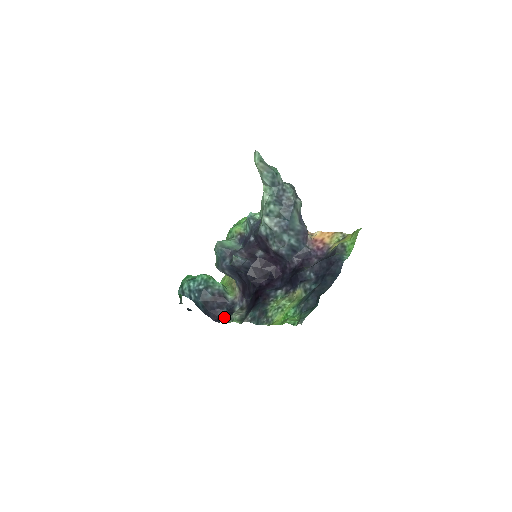
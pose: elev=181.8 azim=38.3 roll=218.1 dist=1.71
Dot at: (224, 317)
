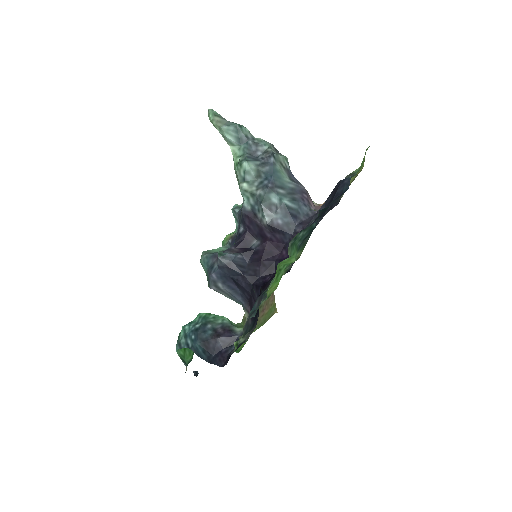
Dot at: occluded
